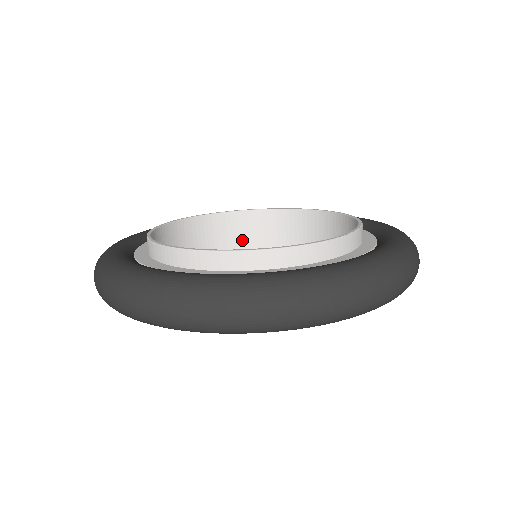
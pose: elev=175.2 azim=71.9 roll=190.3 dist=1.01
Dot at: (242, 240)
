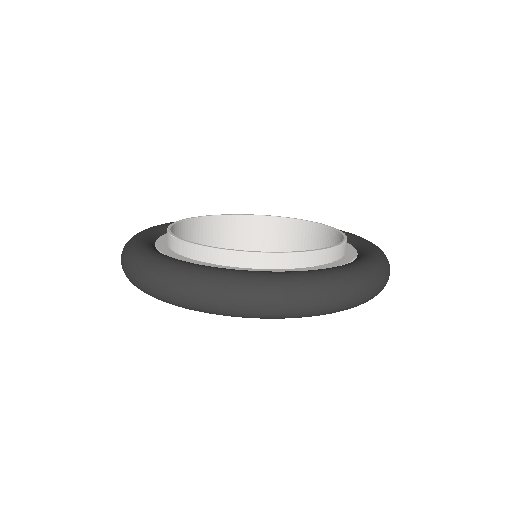
Dot at: (217, 241)
